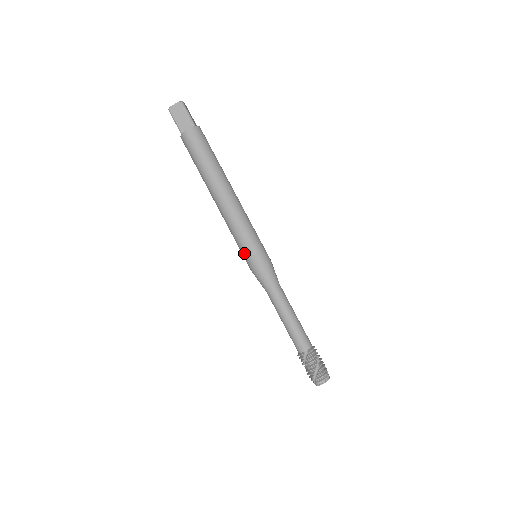
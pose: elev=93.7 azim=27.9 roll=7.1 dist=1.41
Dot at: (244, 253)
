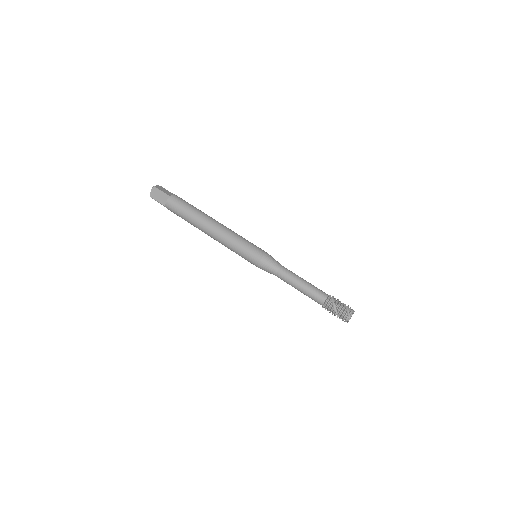
Dot at: (251, 249)
